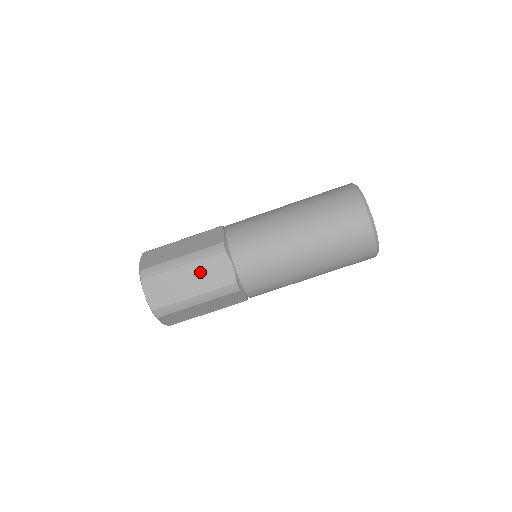
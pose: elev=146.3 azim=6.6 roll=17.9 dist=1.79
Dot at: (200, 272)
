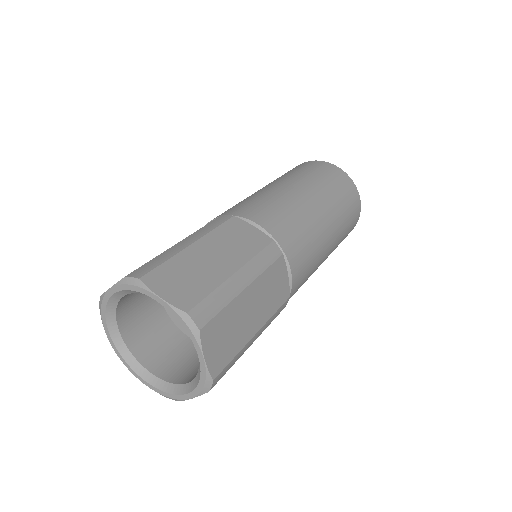
Dot at: (262, 292)
